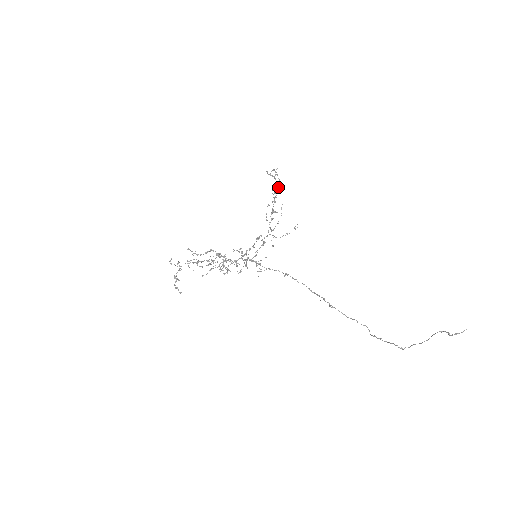
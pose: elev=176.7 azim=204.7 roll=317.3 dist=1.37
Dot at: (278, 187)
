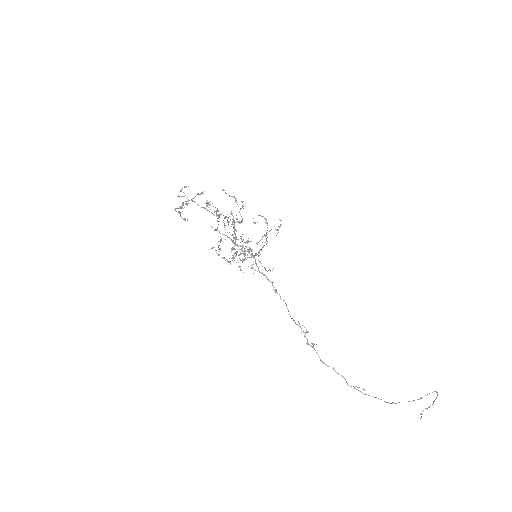
Dot at: (267, 232)
